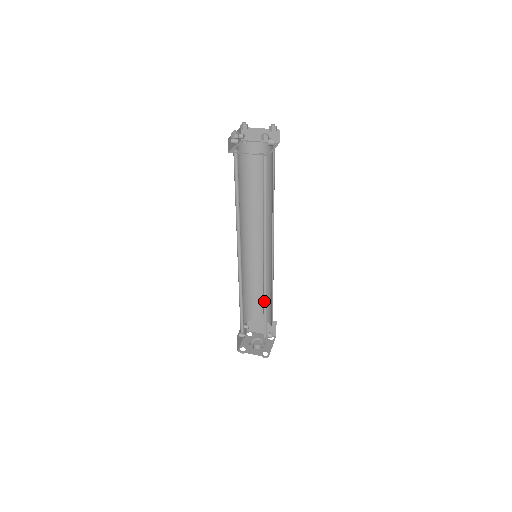
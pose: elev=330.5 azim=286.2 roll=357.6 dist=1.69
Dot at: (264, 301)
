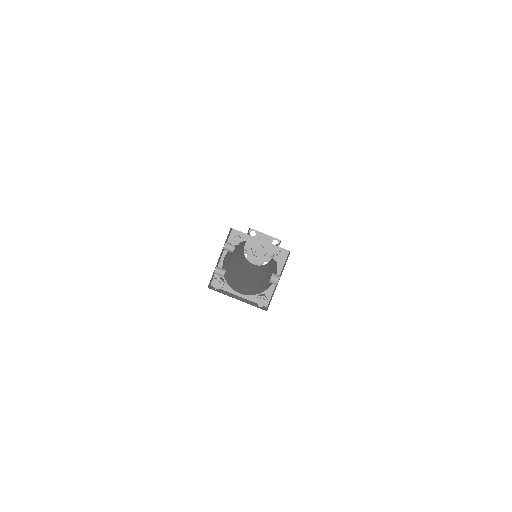
Dot at: occluded
